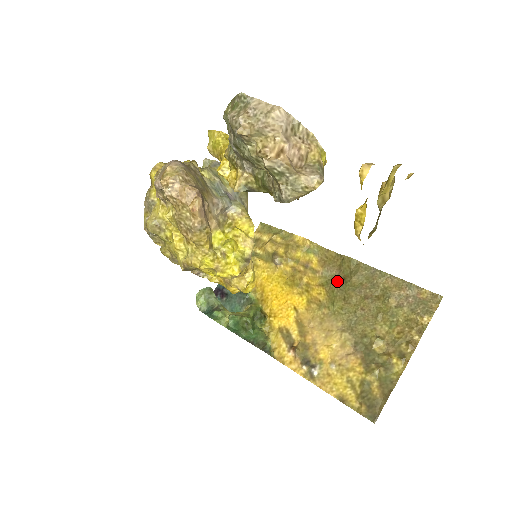
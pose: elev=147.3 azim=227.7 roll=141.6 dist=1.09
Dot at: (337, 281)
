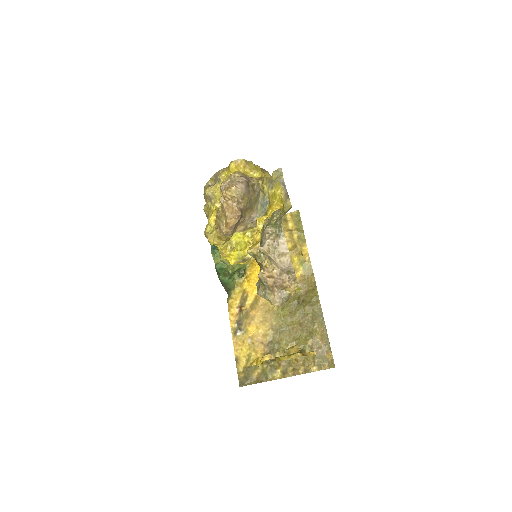
Dot at: (298, 299)
